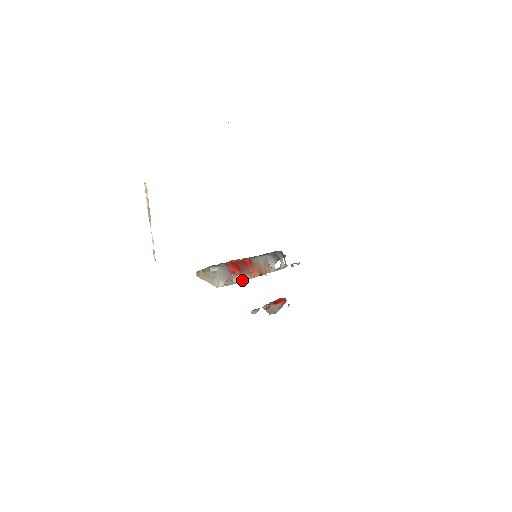
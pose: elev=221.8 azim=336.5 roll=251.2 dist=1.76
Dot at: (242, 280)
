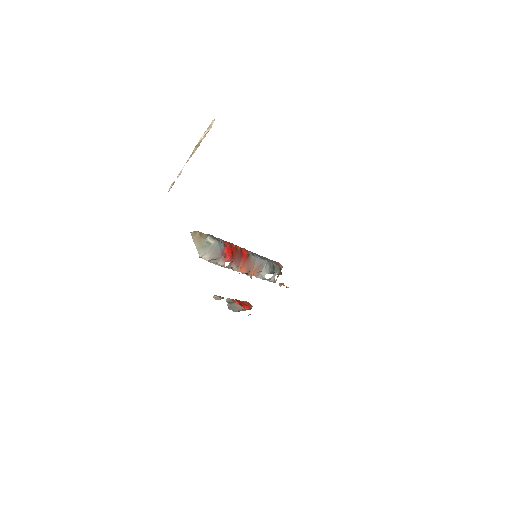
Dot at: occluded
